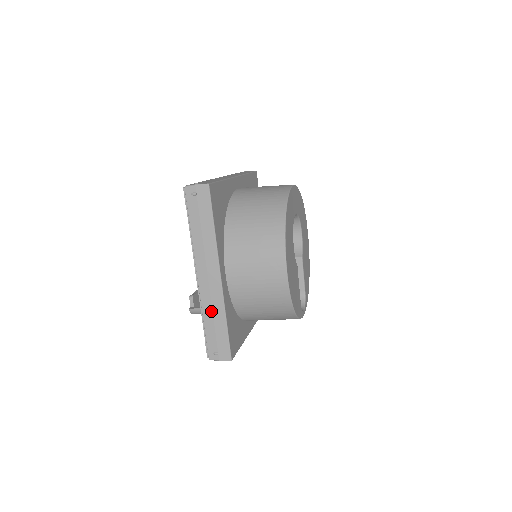
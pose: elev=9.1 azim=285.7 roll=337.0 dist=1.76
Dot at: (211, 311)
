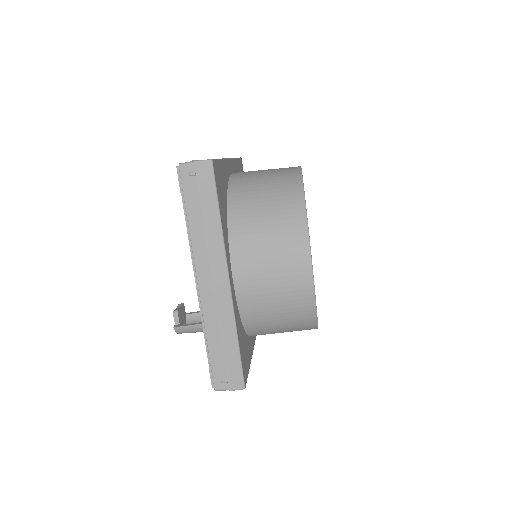
Dot at: (217, 327)
